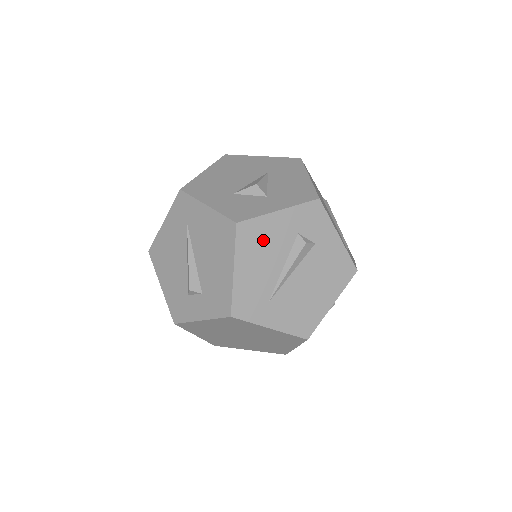
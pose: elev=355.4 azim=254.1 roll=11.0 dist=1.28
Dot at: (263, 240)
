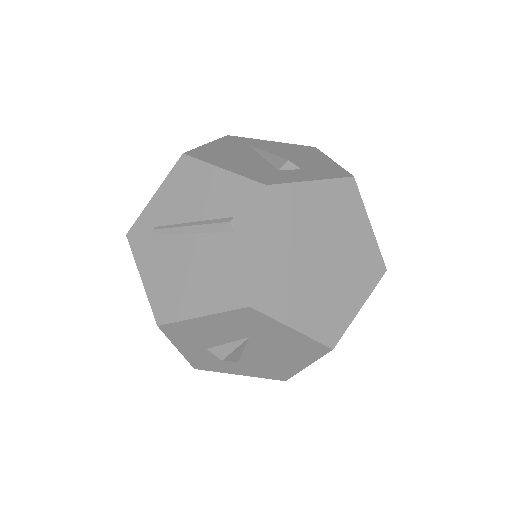
Dot at: occluded
